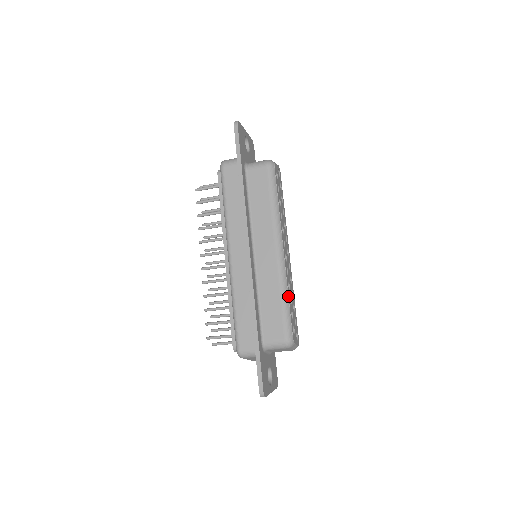
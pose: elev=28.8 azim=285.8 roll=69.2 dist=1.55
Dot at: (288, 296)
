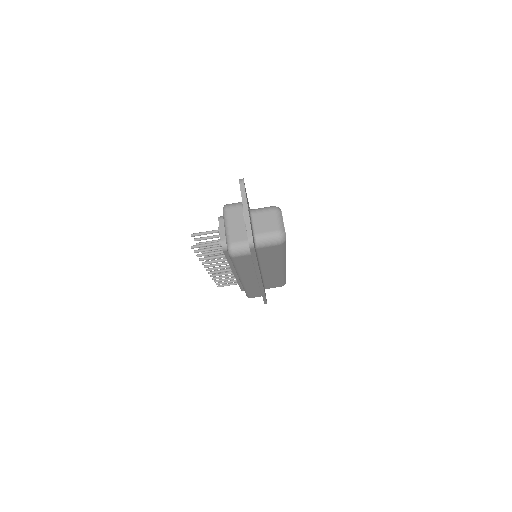
Dot at: occluded
